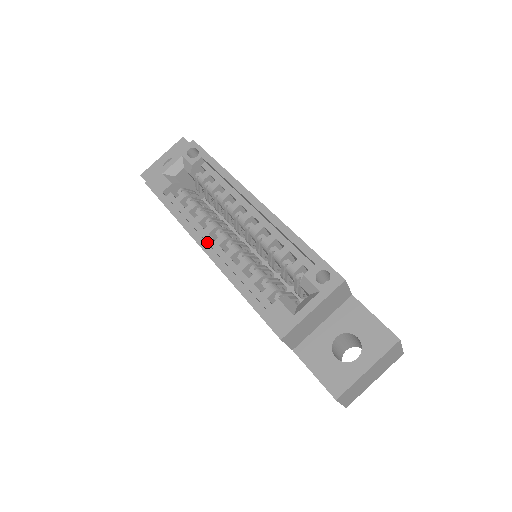
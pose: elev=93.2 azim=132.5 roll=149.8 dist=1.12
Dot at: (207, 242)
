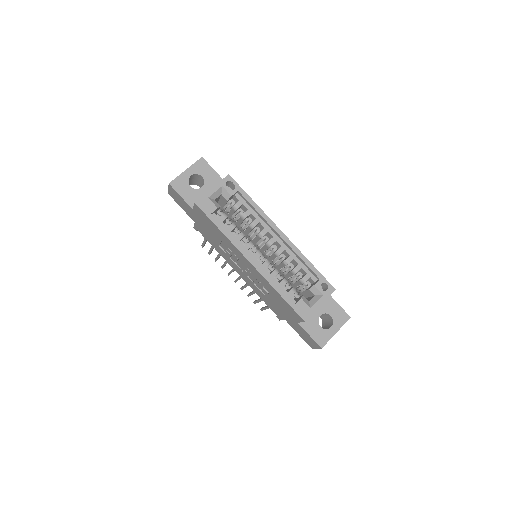
Dot at: (248, 256)
